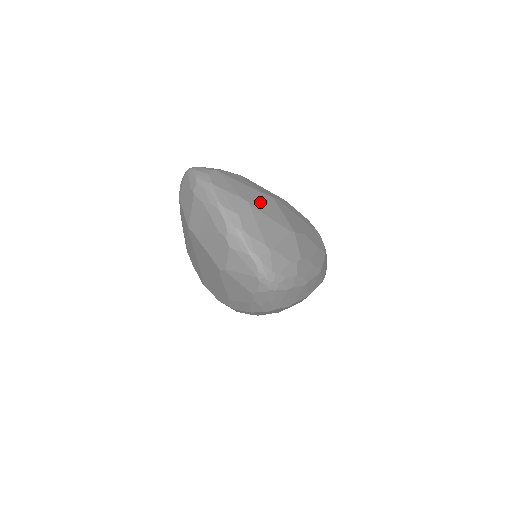
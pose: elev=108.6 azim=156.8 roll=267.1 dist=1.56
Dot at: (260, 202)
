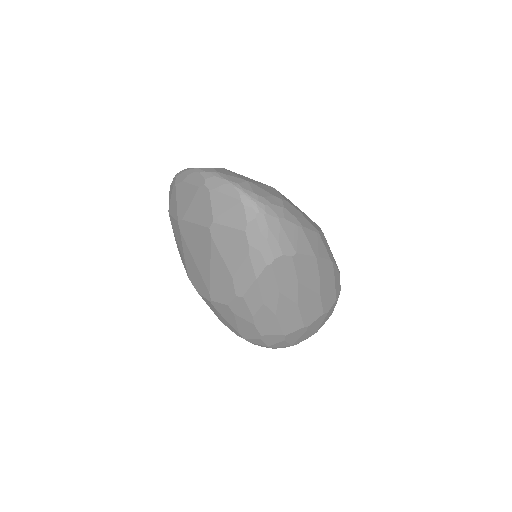
Dot at: occluded
